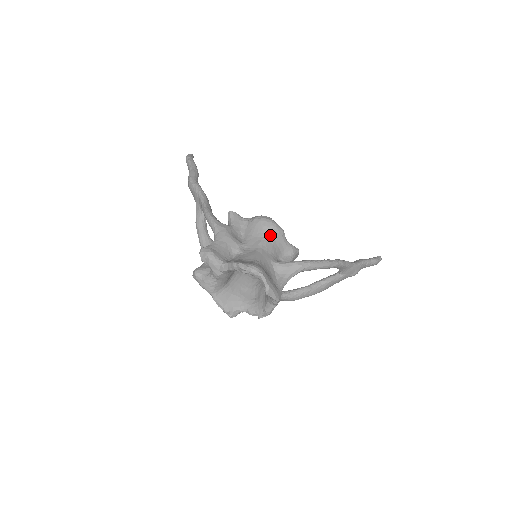
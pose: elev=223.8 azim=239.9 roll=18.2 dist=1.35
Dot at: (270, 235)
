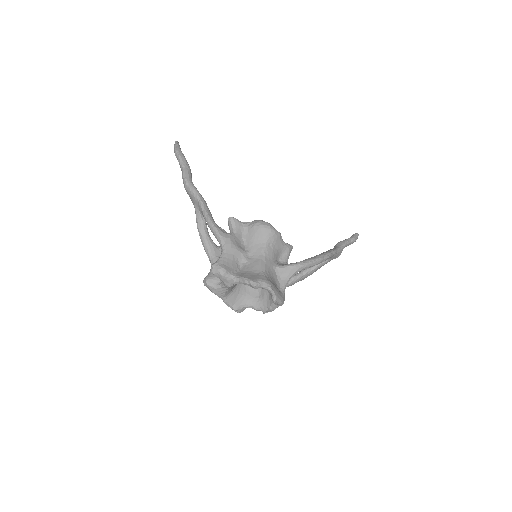
Dot at: (270, 241)
